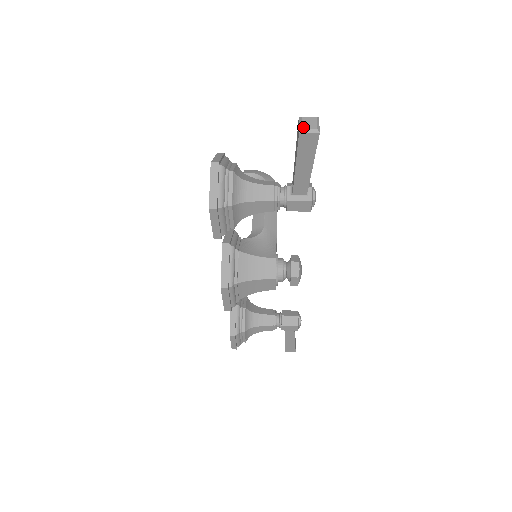
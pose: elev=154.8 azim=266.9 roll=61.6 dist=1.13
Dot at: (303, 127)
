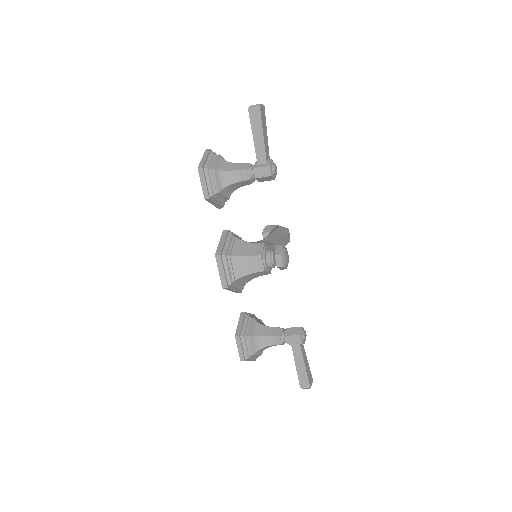
Dot at: (251, 106)
